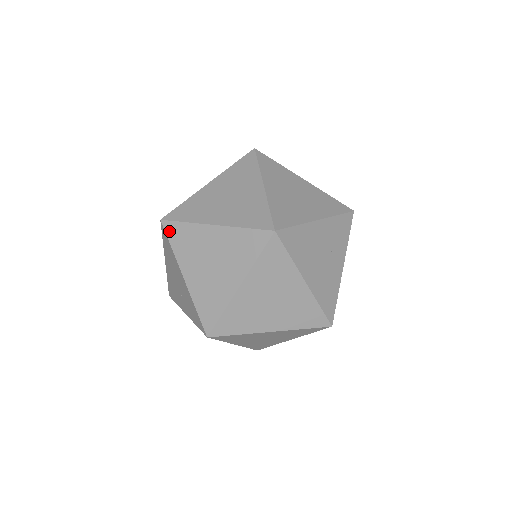
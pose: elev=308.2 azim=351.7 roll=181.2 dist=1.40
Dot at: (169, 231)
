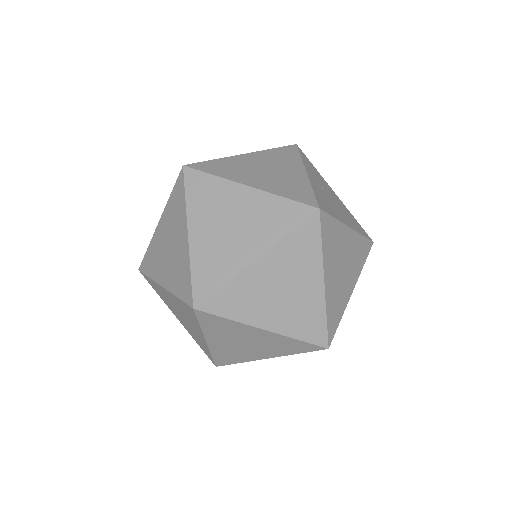
Dot at: occluded
